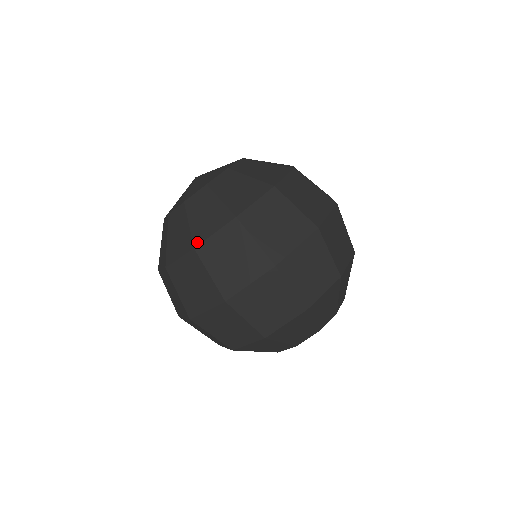
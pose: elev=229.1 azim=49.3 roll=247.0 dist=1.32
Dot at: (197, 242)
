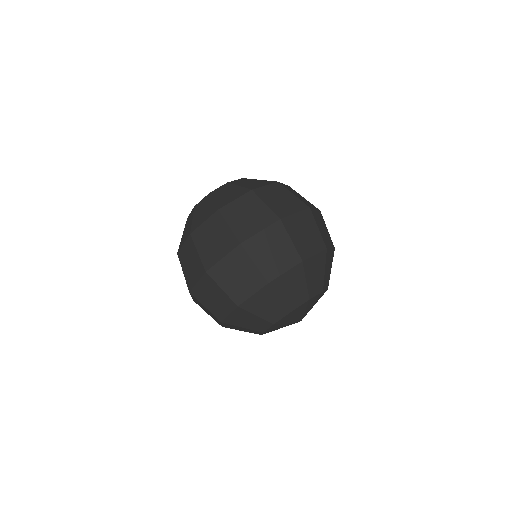
Dot at: (193, 229)
